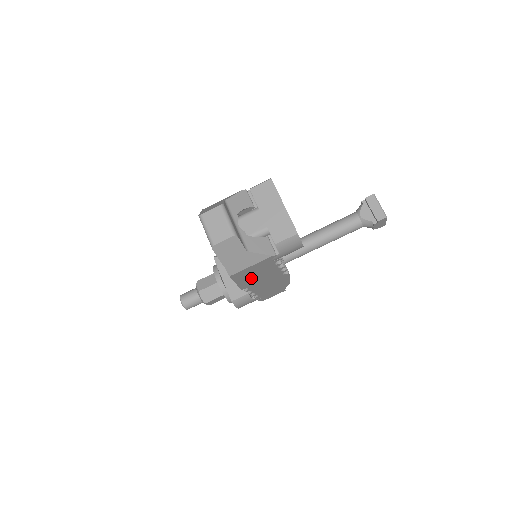
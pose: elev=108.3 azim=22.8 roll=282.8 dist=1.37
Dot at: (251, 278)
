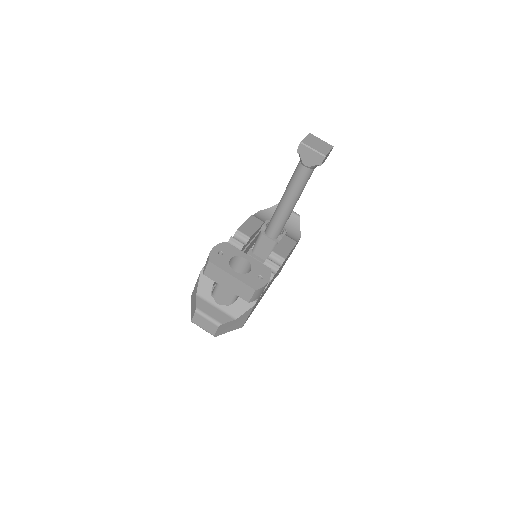
Dot at: occluded
